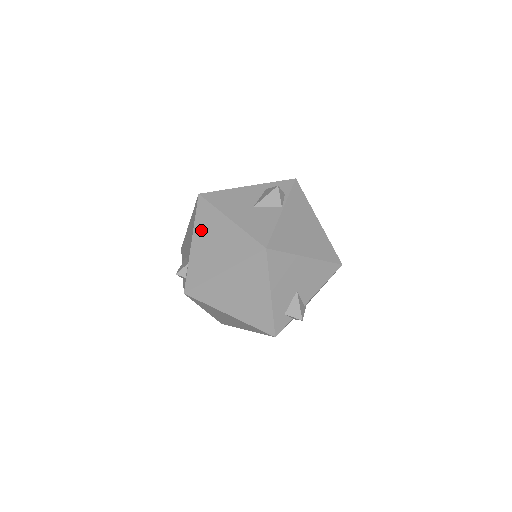
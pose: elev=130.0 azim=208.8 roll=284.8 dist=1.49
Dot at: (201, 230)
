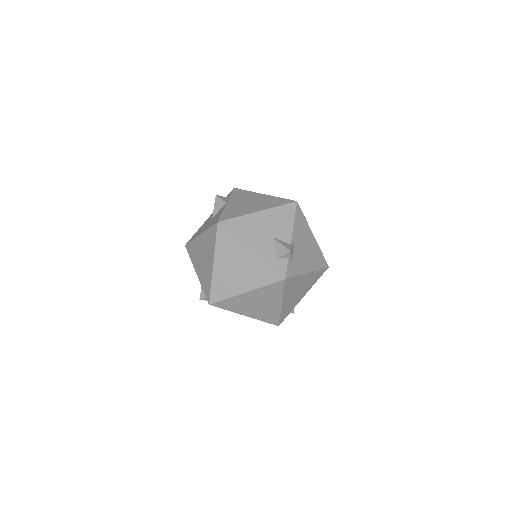
Dot at: (195, 260)
